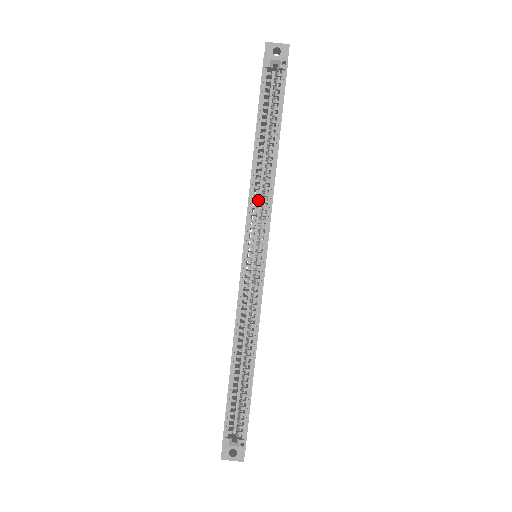
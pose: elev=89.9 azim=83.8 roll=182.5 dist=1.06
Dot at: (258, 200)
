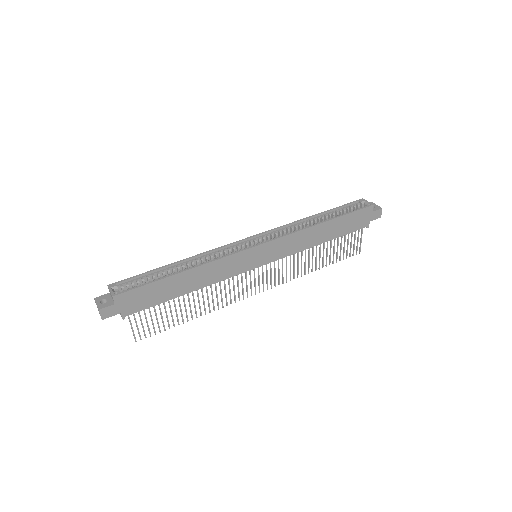
Dot at: occluded
